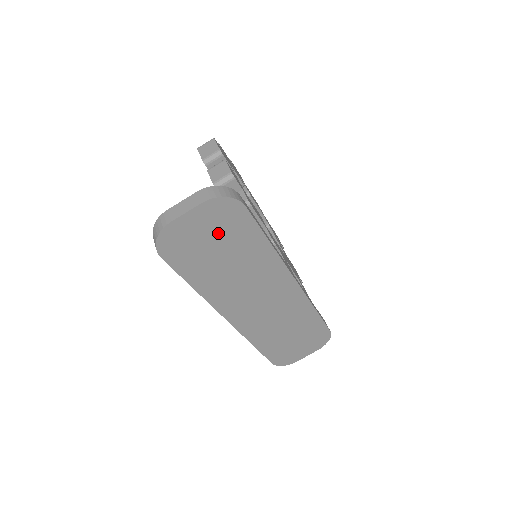
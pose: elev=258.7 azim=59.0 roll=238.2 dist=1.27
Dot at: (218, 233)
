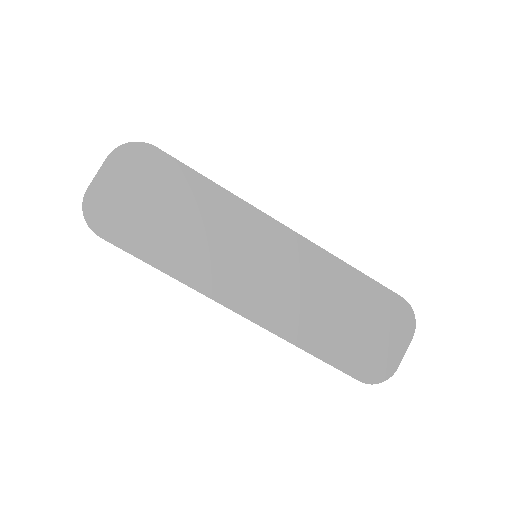
Dot at: (146, 188)
